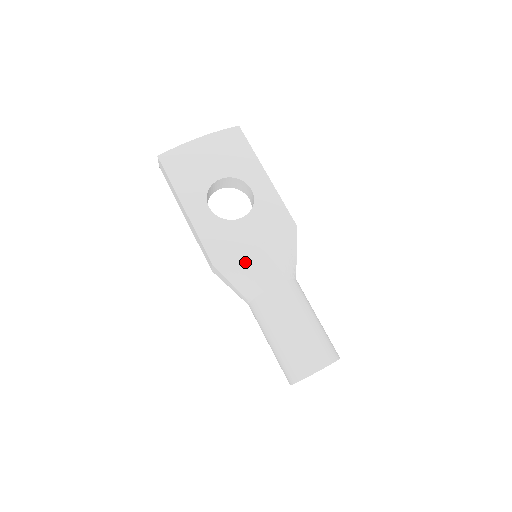
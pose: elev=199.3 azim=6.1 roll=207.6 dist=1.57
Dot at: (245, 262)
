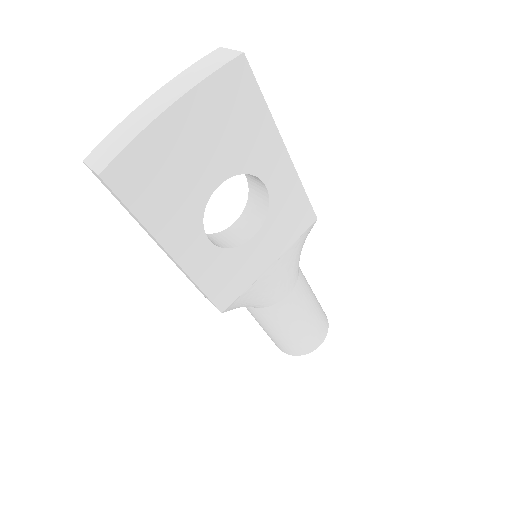
Dot at: (257, 289)
